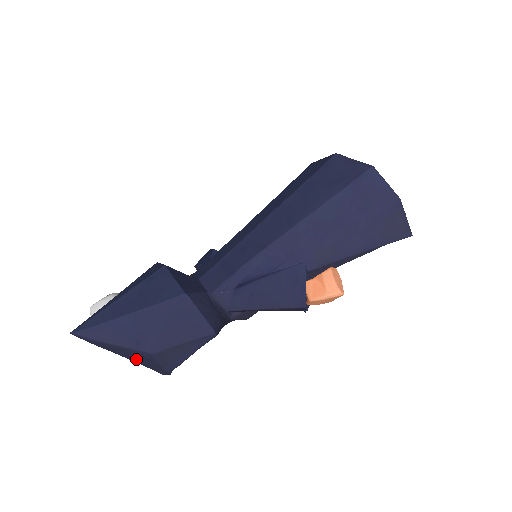
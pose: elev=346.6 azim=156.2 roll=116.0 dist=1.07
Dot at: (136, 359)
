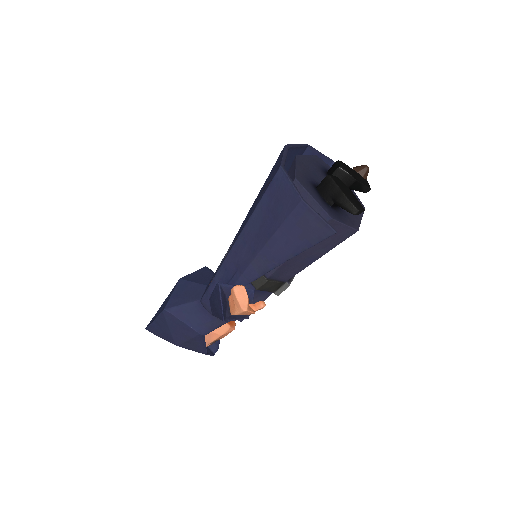
Dot at: occluded
